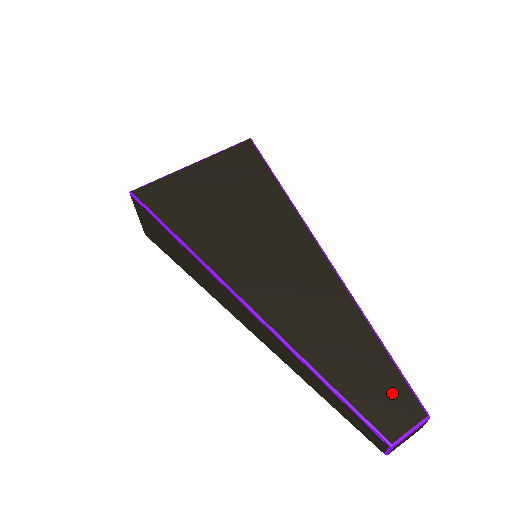
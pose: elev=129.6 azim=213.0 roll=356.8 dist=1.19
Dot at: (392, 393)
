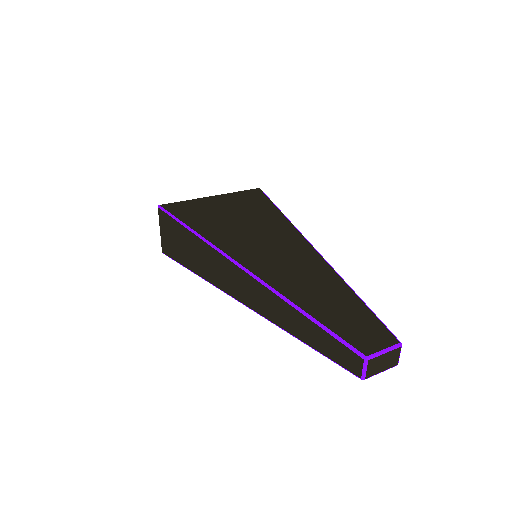
Dot at: (368, 326)
